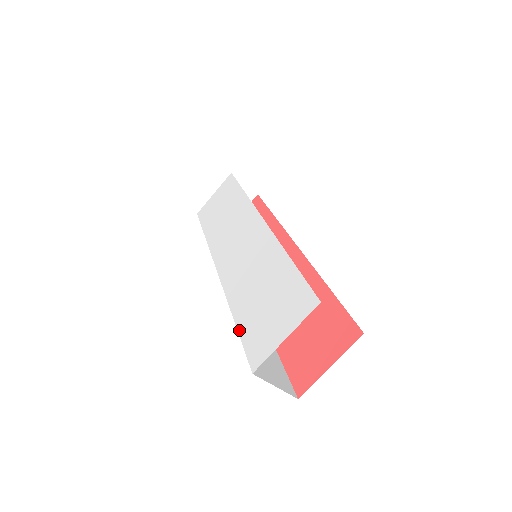
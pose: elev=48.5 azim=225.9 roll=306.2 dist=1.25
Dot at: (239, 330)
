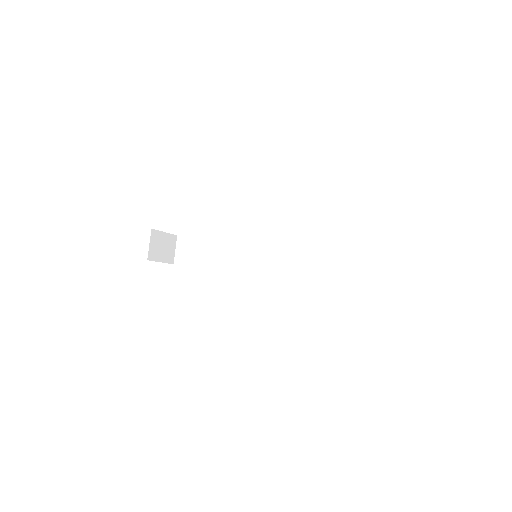
Dot at: occluded
